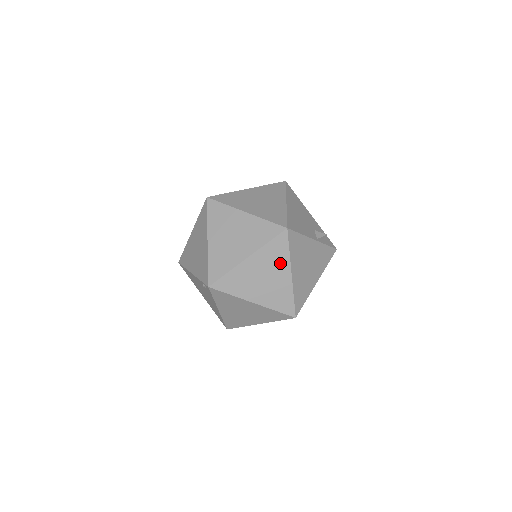
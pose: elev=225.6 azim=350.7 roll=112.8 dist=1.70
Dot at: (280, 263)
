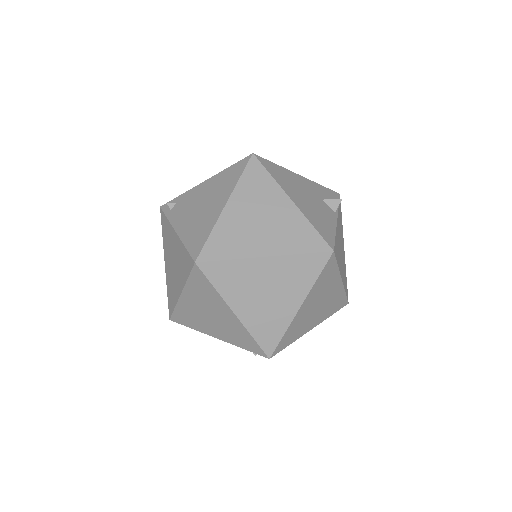
Dot at: (331, 282)
